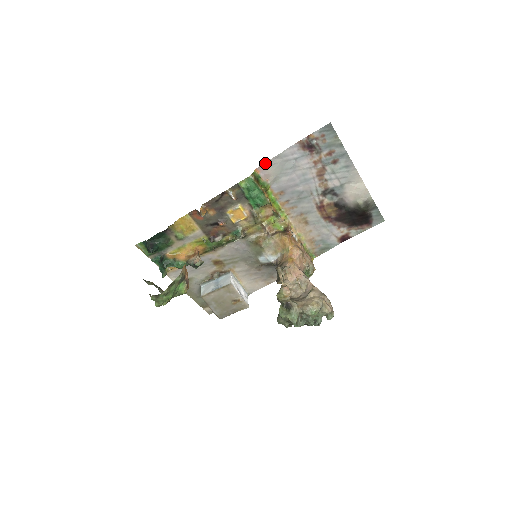
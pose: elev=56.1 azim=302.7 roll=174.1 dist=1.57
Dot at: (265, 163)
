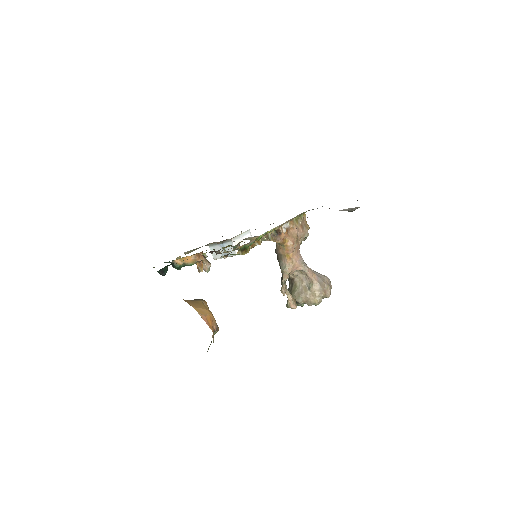
Dot at: occluded
